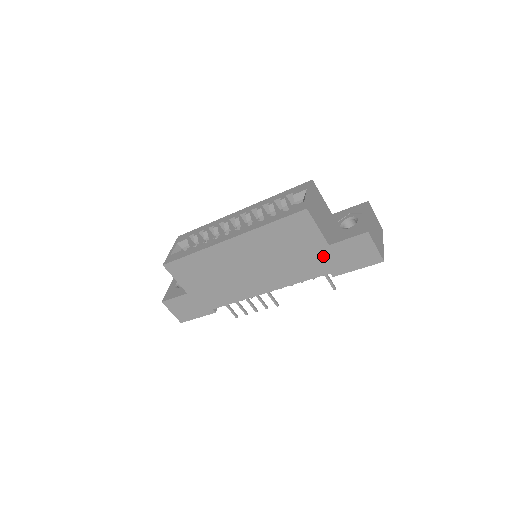
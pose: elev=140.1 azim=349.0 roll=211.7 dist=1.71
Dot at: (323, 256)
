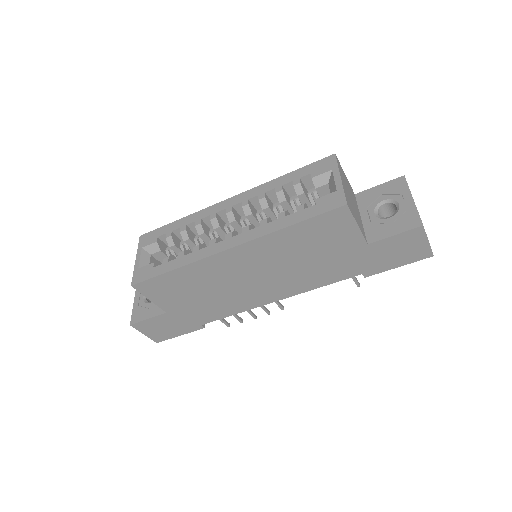
Dot at: (357, 257)
